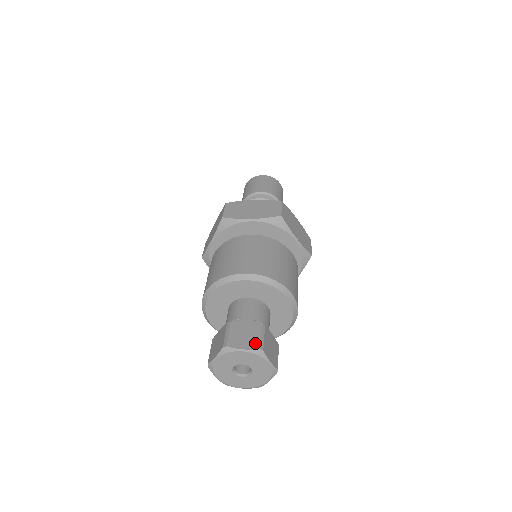
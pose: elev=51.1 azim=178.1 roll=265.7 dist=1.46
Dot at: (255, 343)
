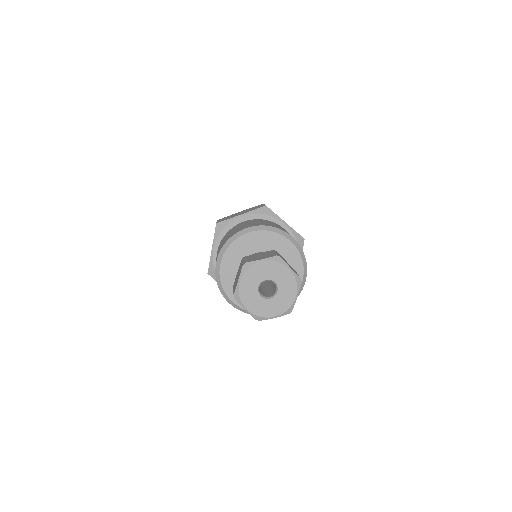
Dot at: (271, 255)
